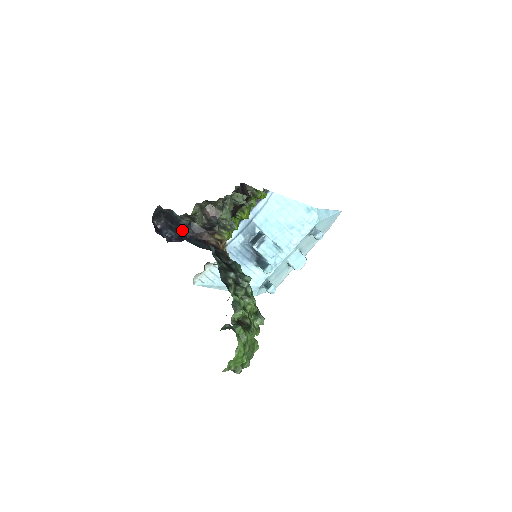
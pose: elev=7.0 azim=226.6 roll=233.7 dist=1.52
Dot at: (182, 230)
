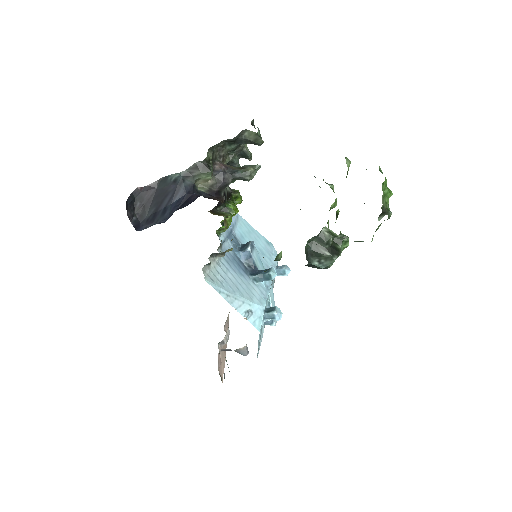
Dot at: (185, 196)
